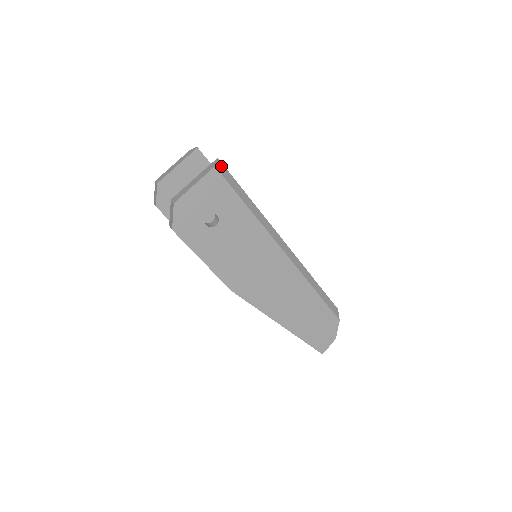
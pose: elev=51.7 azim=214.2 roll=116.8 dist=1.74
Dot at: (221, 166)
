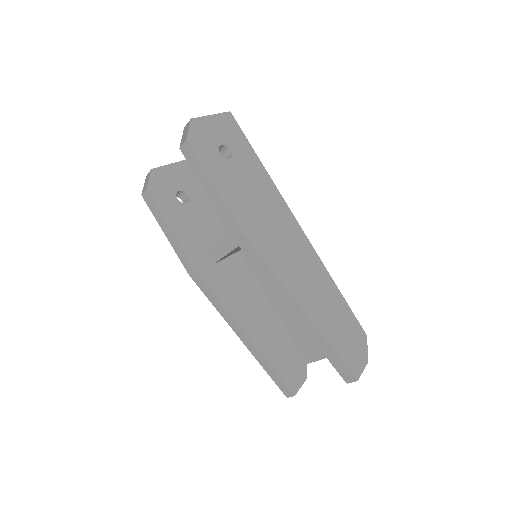
Dot at: occluded
